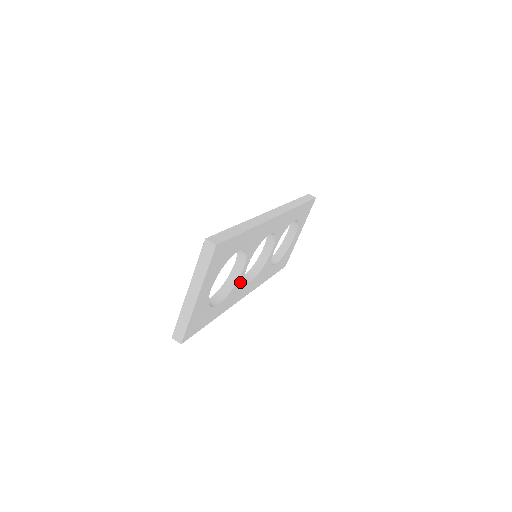
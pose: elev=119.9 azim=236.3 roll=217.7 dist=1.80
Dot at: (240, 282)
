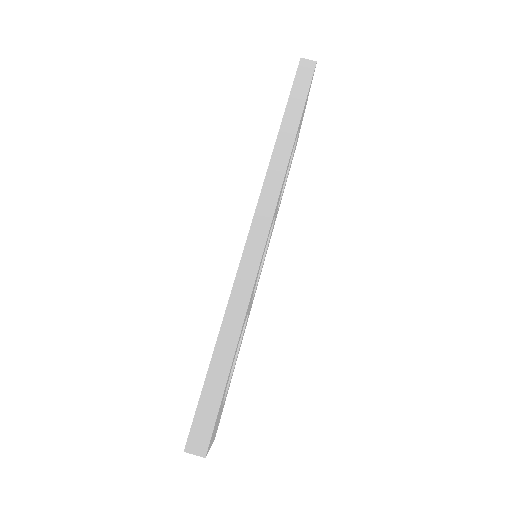
Dot at: occluded
